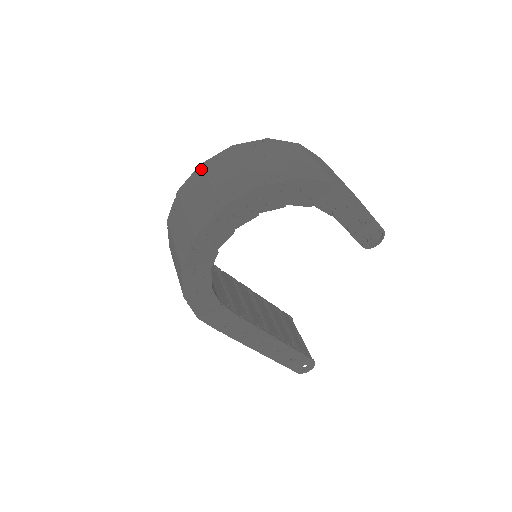
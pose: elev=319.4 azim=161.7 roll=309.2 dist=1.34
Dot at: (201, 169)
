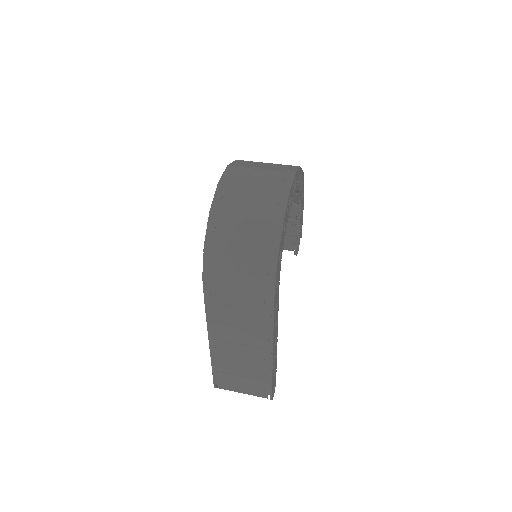
Dot at: (234, 166)
